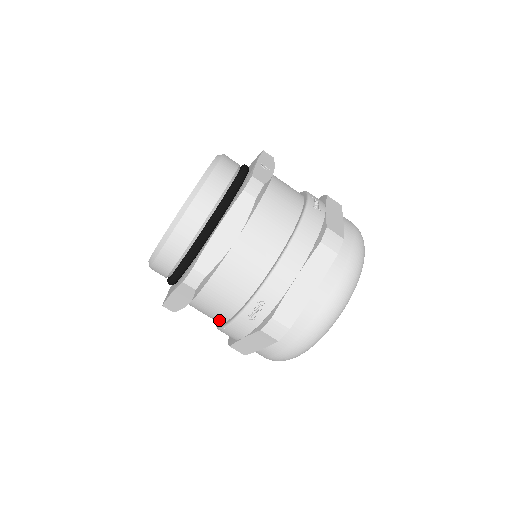
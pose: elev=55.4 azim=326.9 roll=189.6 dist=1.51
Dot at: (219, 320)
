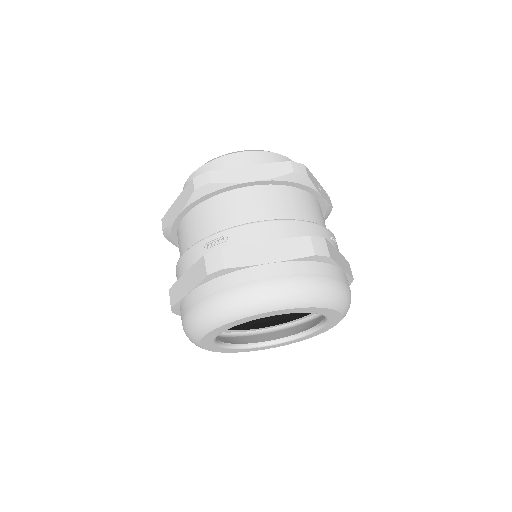
Dot at: occluded
